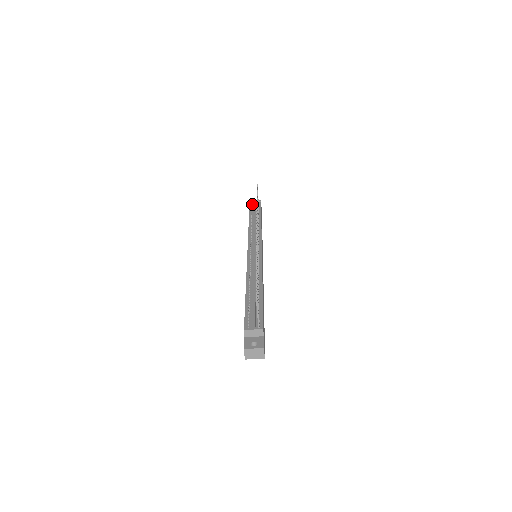
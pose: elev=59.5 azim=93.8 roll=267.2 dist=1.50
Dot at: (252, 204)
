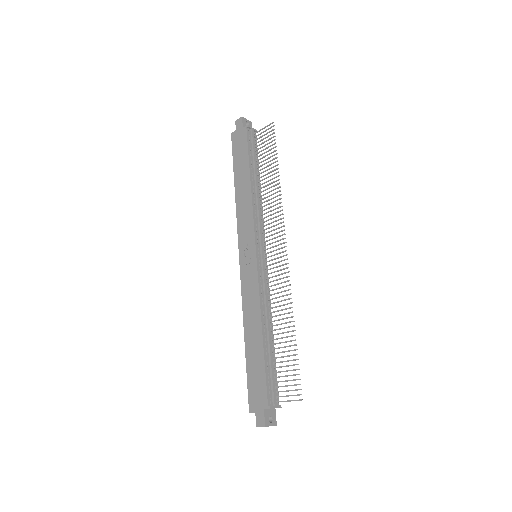
Dot at: (249, 133)
